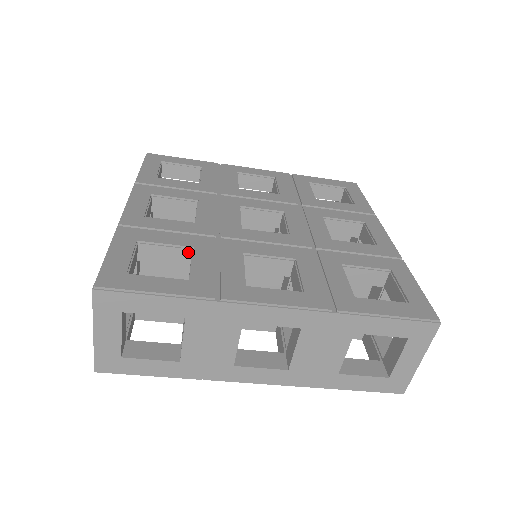
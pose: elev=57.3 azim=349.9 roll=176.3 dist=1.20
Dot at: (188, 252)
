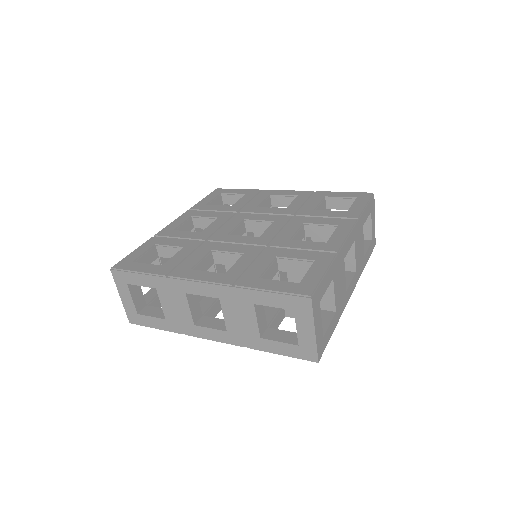
Dot at: occluded
